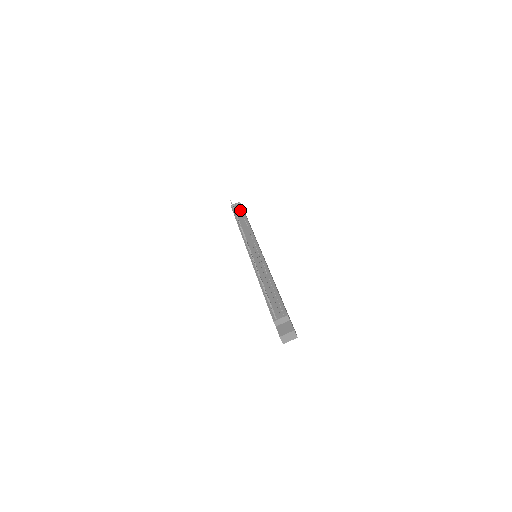
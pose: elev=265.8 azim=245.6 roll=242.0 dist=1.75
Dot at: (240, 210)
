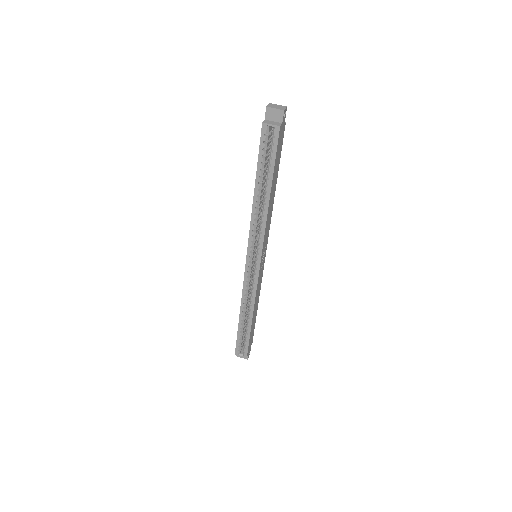
Dot at: occluded
